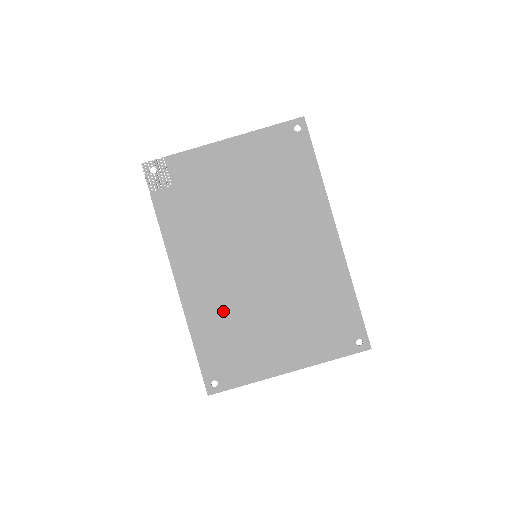
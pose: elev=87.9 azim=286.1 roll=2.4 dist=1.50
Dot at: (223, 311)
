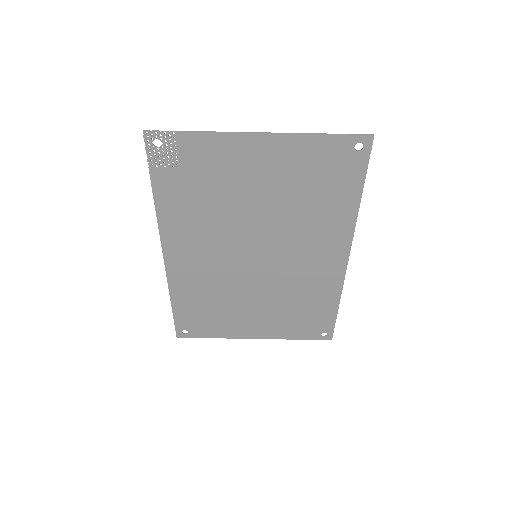
Dot at: (207, 289)
